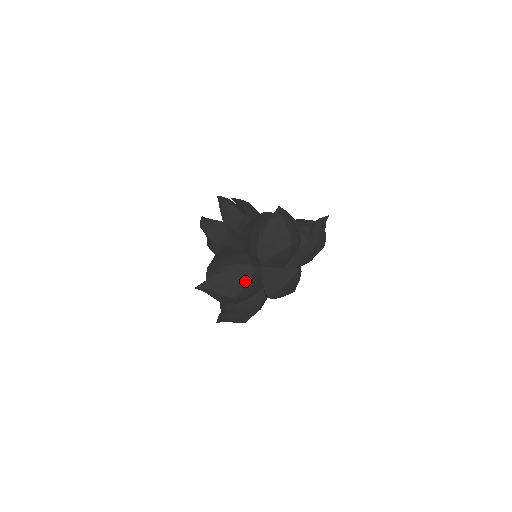
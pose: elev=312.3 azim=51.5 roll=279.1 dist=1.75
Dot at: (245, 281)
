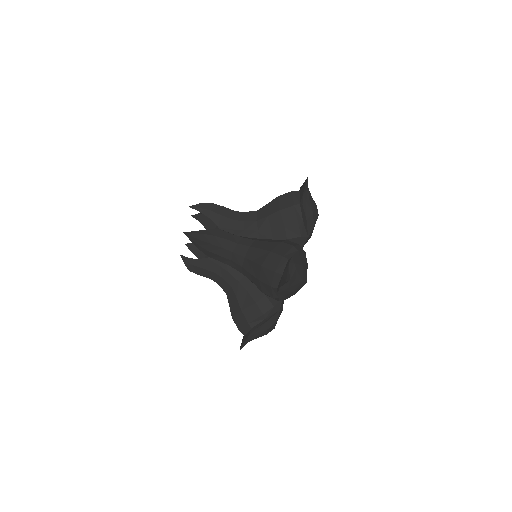
Dot at: (276, 319)
